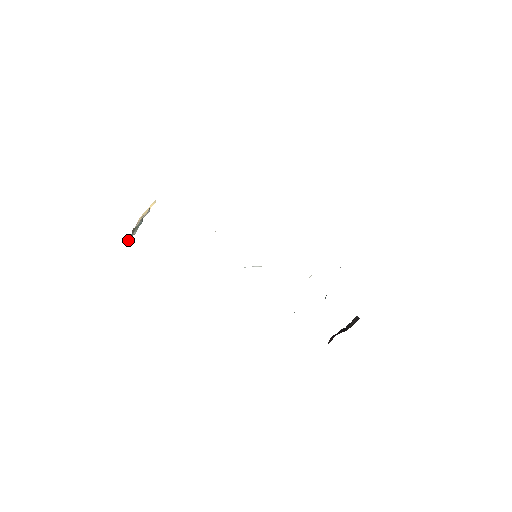
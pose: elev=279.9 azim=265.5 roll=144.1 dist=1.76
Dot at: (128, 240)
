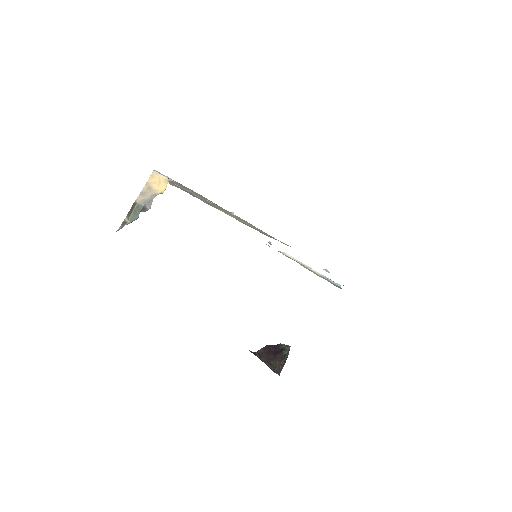
Dot at: (120, 227)
